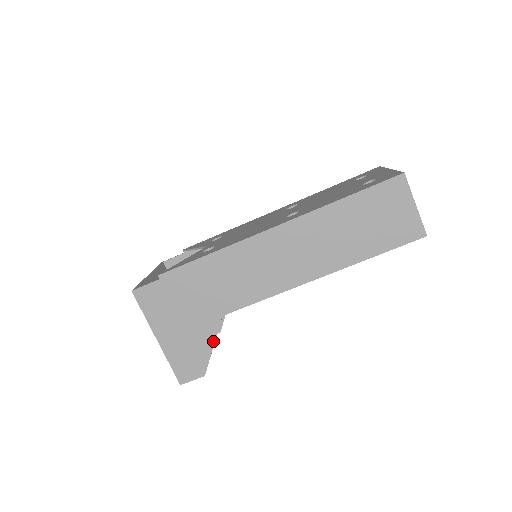
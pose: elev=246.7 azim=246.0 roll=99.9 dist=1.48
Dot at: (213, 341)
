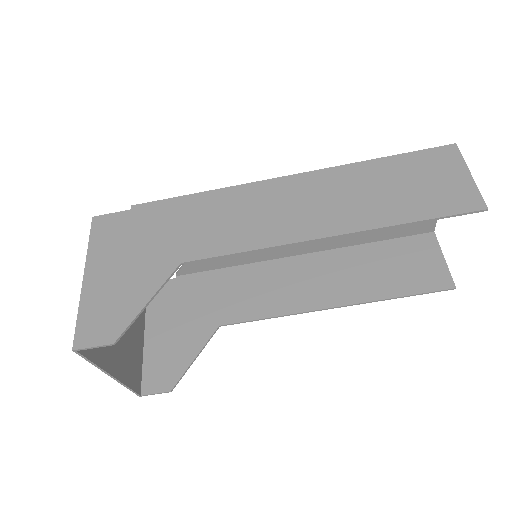
Dot at: (152, 294)
